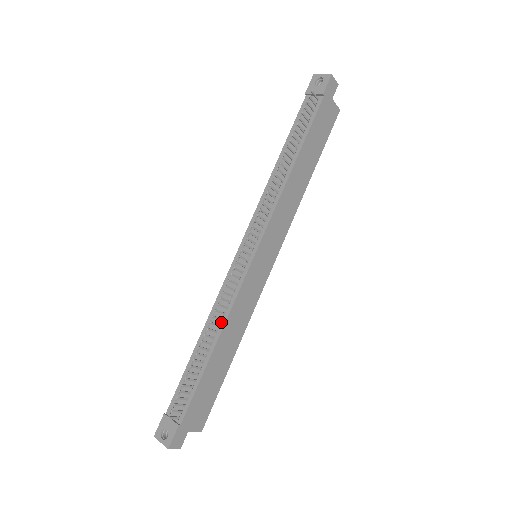
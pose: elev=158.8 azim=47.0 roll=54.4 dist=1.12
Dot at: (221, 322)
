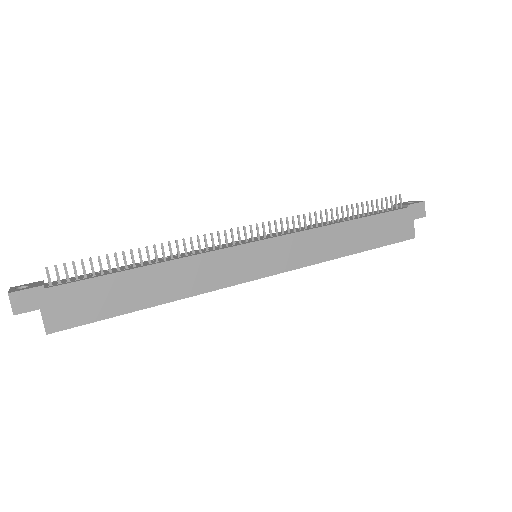
Dot at: (177, 257)
